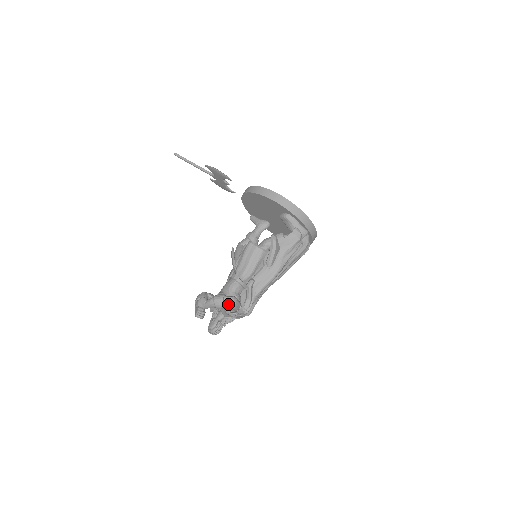
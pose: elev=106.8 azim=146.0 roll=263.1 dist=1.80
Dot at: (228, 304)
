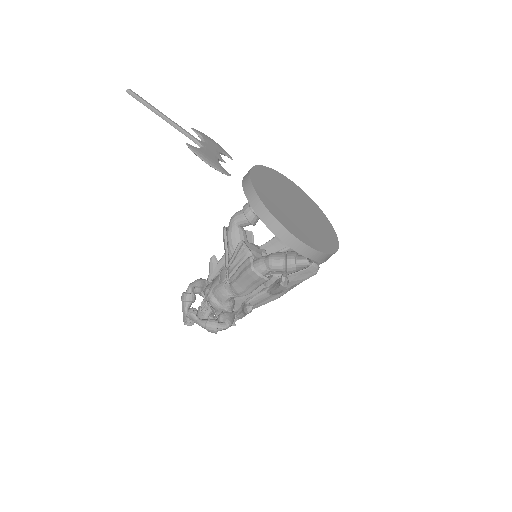
Dot at: occluded
